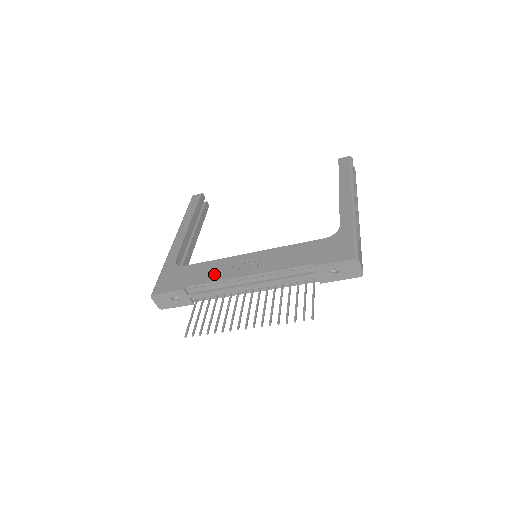
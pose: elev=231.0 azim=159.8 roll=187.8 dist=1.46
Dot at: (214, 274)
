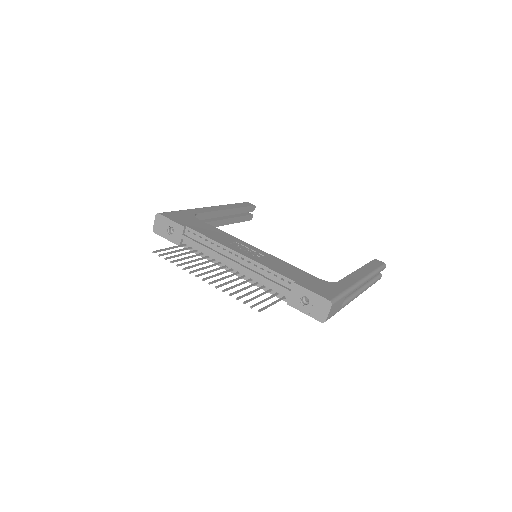
Dot at: (215, 236)
